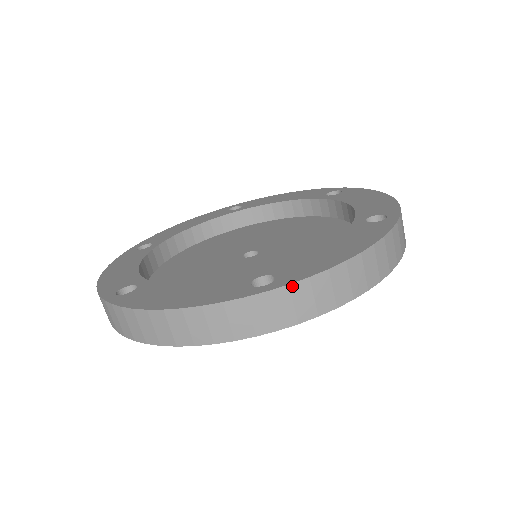
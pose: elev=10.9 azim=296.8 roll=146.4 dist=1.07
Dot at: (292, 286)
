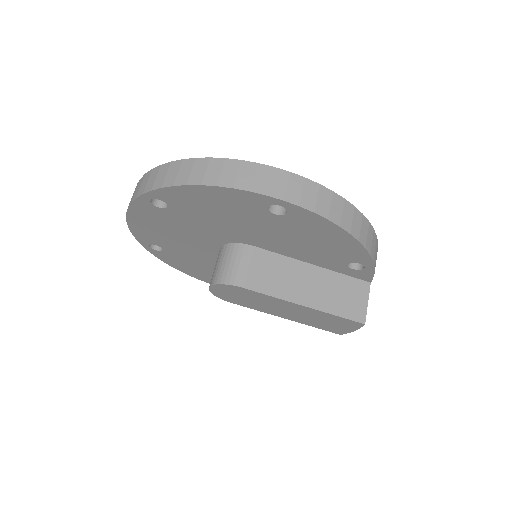
Dot at: (162, 166)
